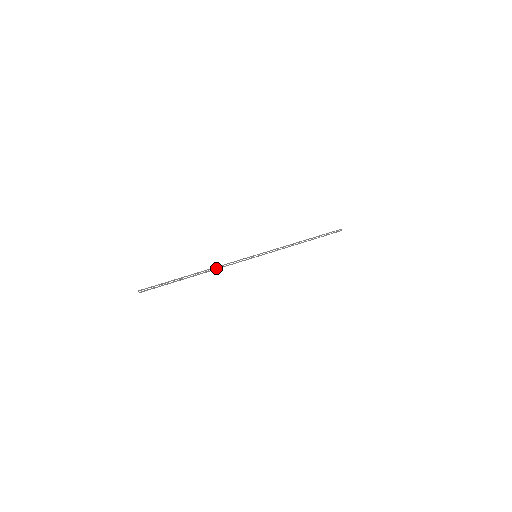
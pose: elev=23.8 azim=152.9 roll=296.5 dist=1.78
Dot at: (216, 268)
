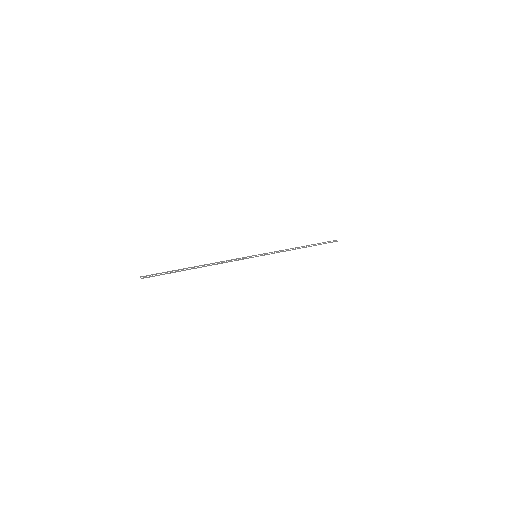
Dot at: (217, 263)
